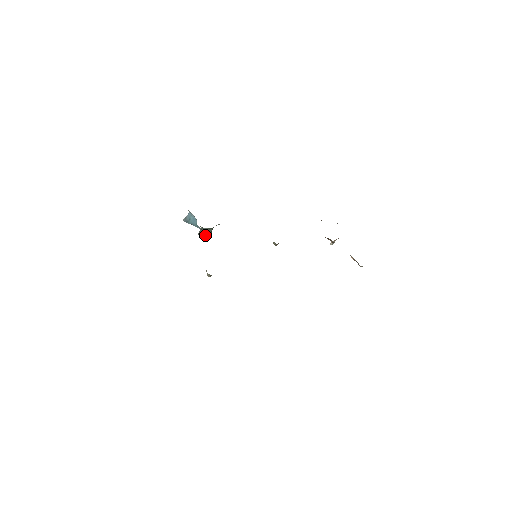
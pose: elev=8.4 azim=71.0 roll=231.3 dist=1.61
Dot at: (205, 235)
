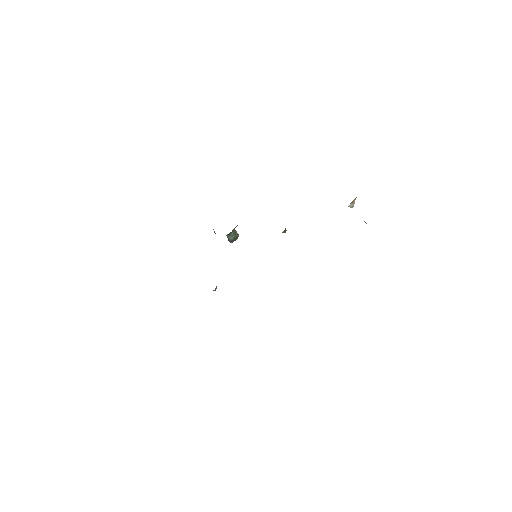
Dot at: (230, 240)
